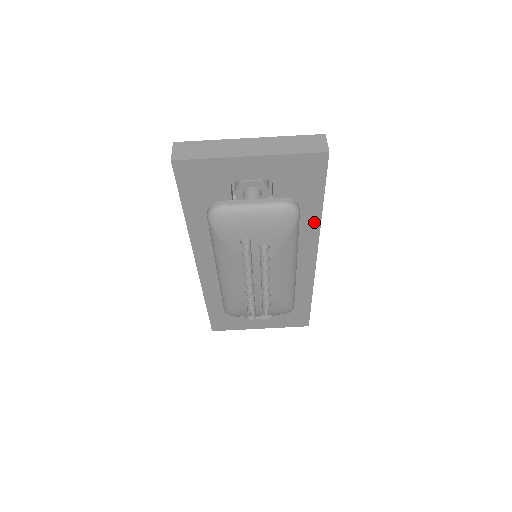
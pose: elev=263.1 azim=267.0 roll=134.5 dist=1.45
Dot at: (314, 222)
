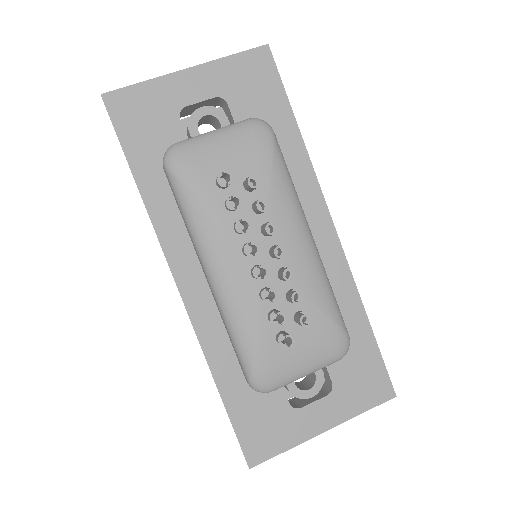
Dot at: (299, 154)
